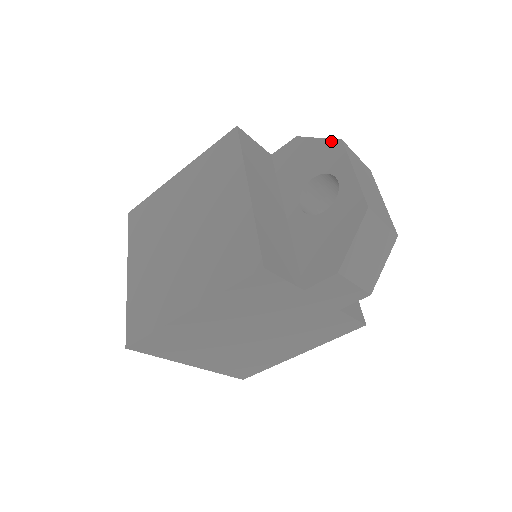
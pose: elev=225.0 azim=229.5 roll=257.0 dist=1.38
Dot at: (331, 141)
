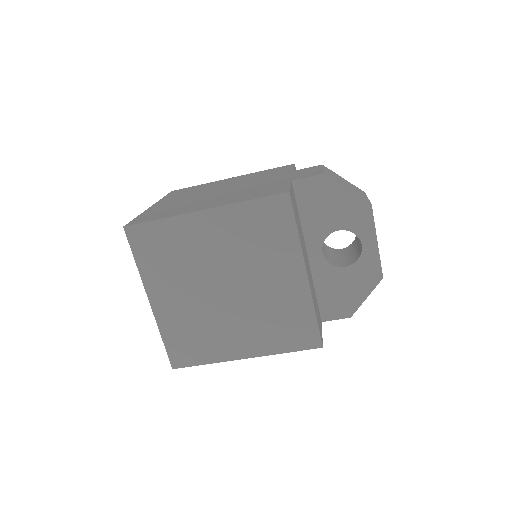
Dot at: (361, 201)
